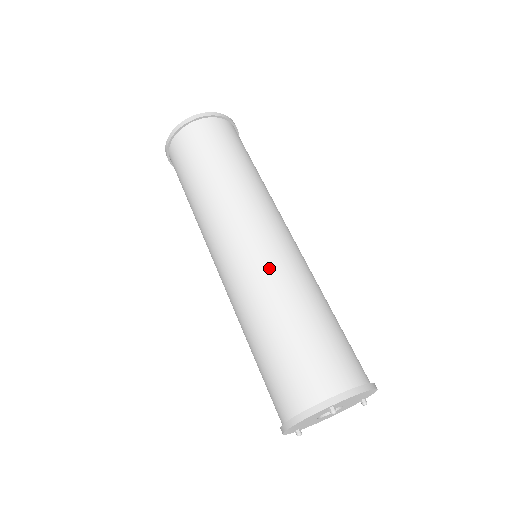
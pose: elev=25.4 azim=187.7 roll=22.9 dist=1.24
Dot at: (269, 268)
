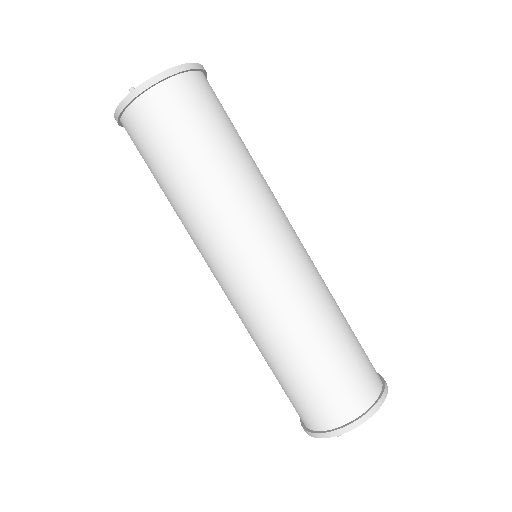
Dot at: (263, 308)
